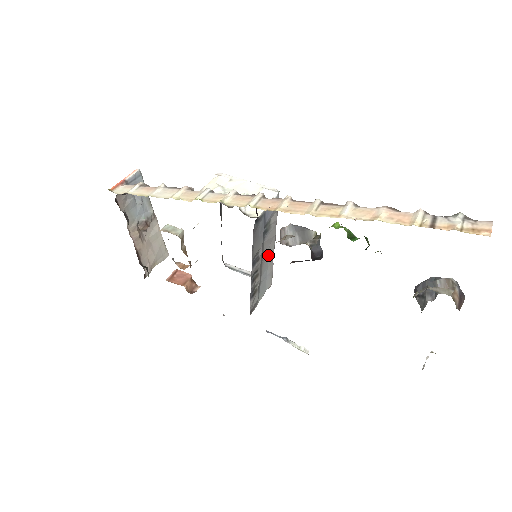
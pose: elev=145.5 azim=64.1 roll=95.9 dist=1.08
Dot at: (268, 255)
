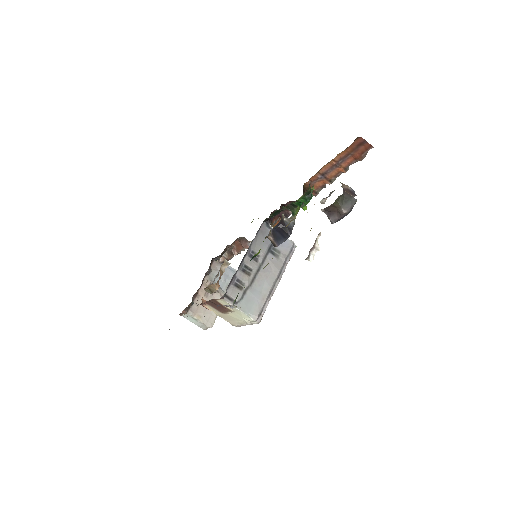
Dot at: (267, 280)
